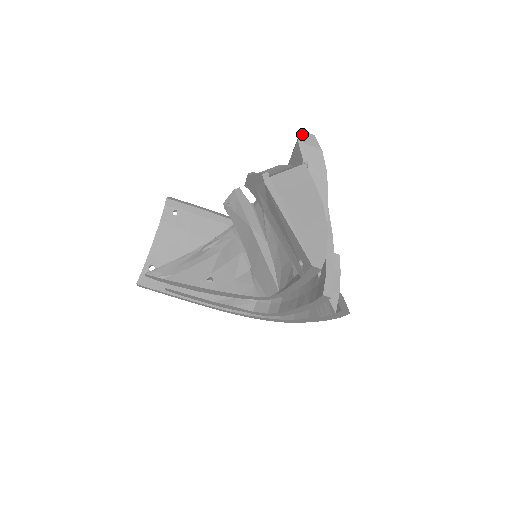
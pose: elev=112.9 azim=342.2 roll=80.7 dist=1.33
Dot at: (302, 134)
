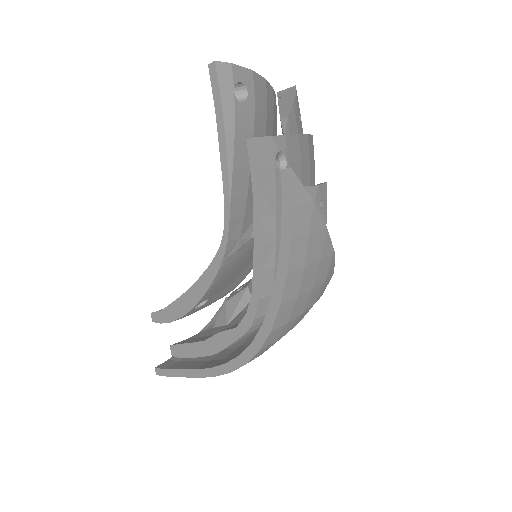
Dot at: occluded
